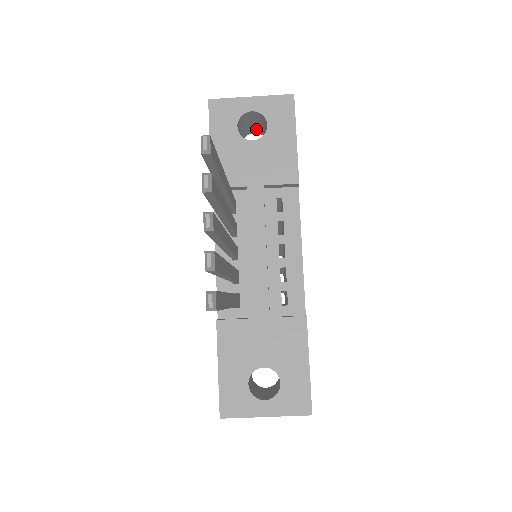
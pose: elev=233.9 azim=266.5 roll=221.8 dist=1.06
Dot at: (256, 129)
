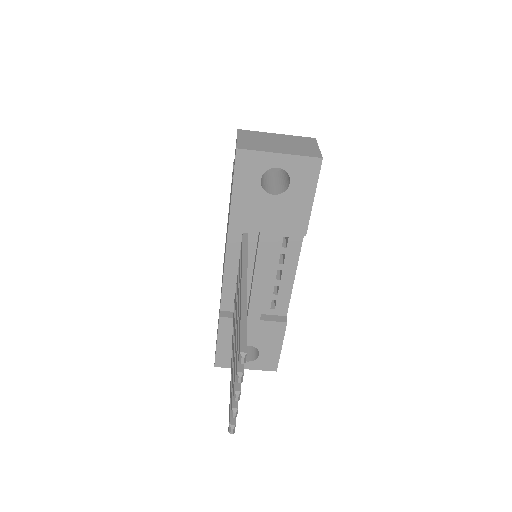
Dot at: occluded
